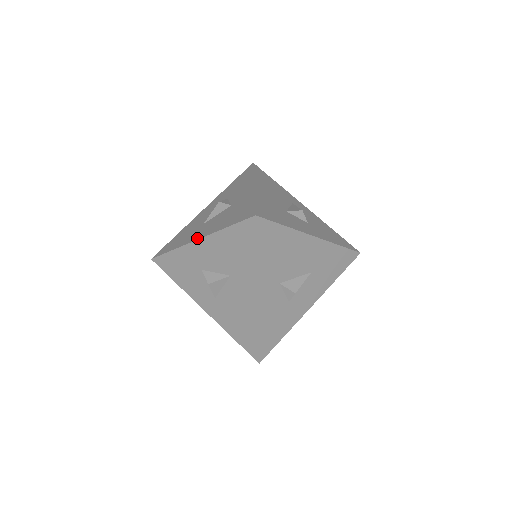
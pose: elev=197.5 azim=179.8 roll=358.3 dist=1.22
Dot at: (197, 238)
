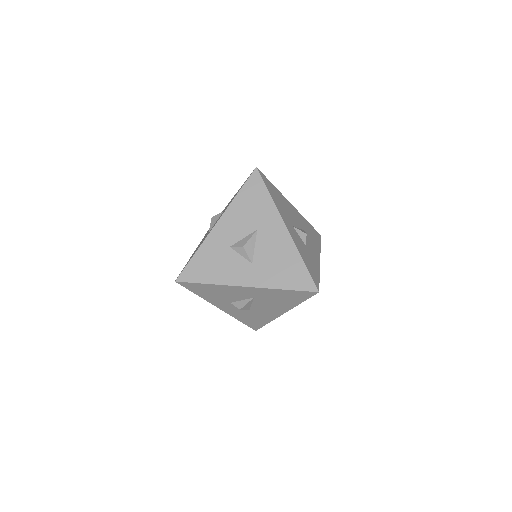
Dot at: (215, 224)
